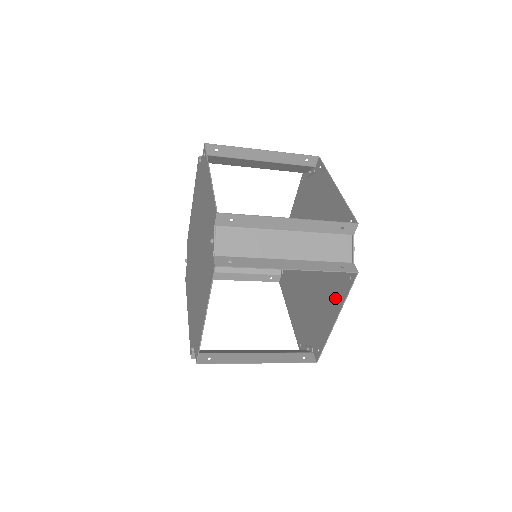
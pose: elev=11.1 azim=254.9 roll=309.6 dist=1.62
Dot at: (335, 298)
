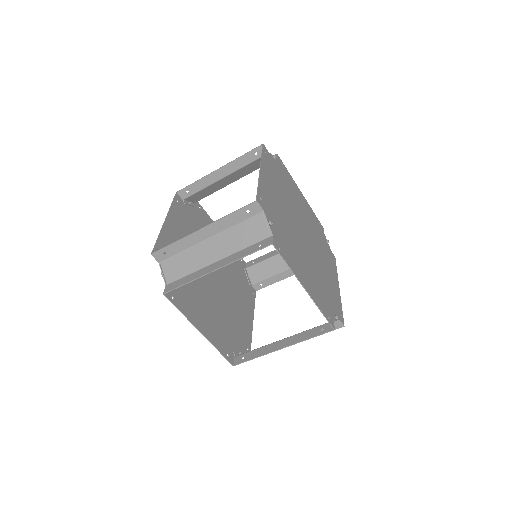
Dot at: (297, 269)
